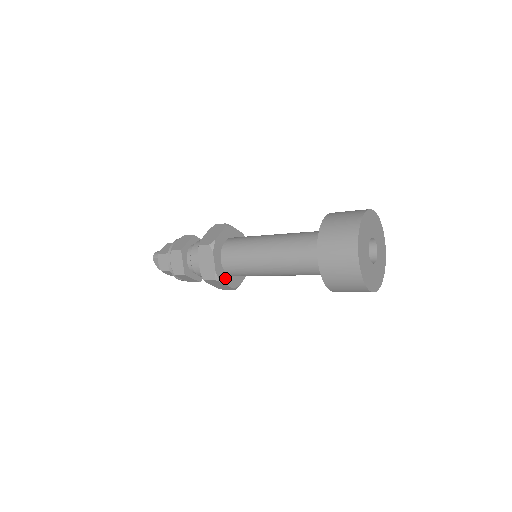
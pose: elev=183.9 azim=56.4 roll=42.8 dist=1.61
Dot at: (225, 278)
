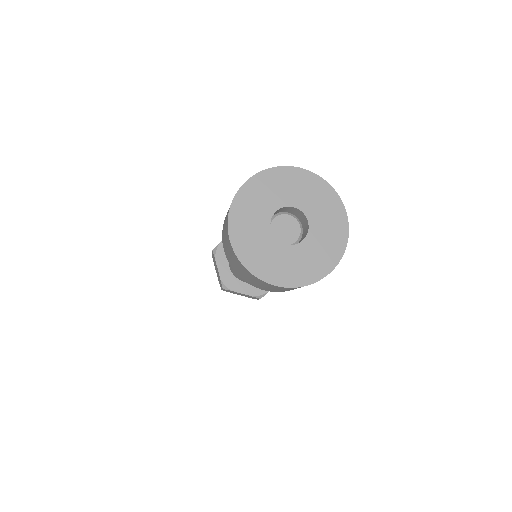
Dot at: (223, 262)
